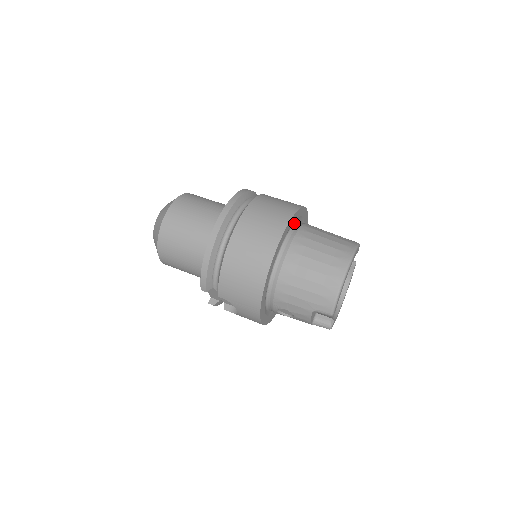
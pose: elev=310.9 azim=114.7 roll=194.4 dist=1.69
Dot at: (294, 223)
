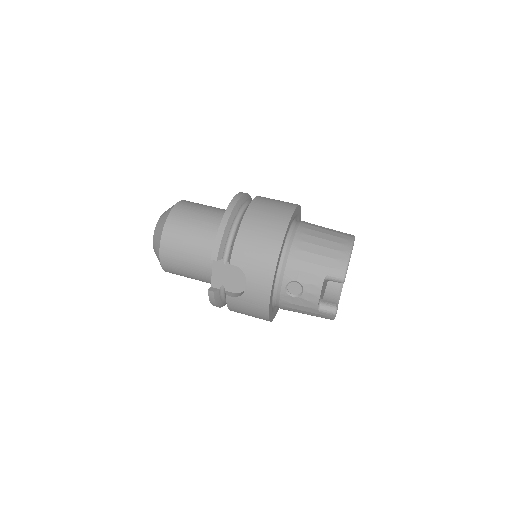
Dot at: occluded
